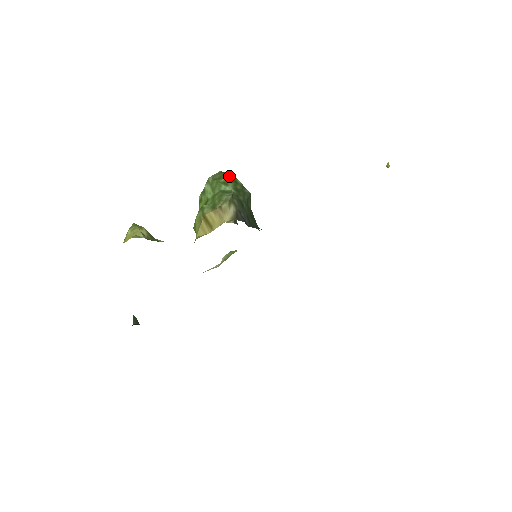
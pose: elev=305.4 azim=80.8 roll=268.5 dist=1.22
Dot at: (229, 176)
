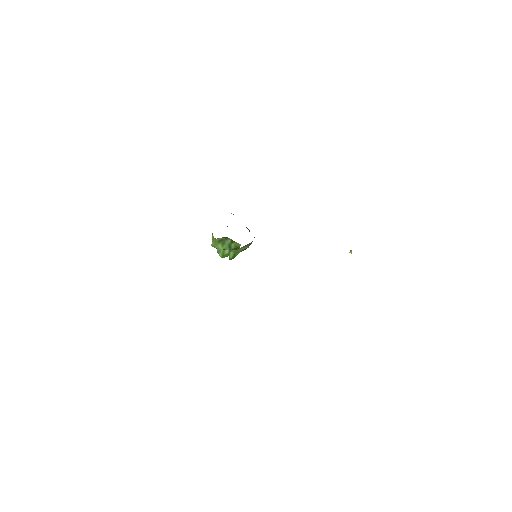
Dot at: occluded
